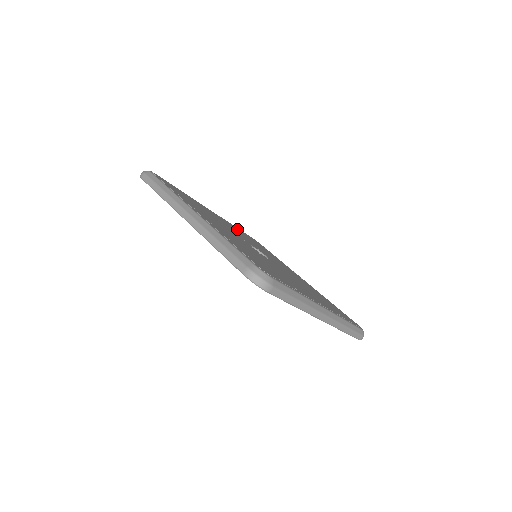
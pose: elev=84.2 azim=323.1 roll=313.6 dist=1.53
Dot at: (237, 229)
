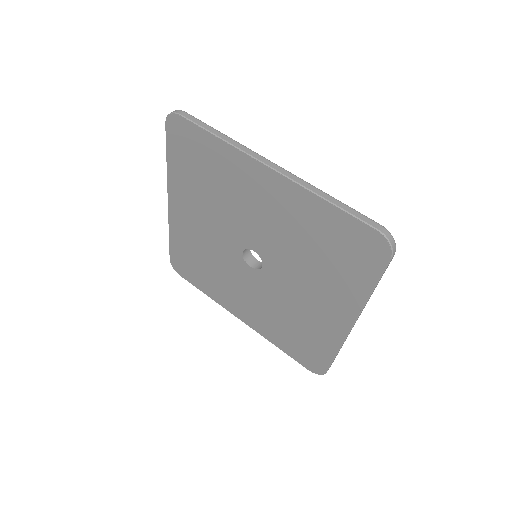
Dot at: occluded
